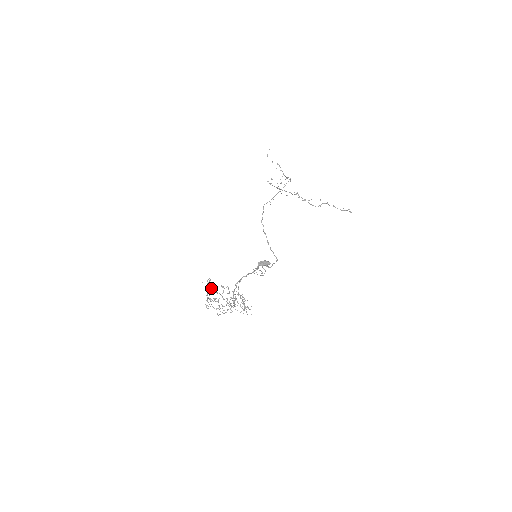
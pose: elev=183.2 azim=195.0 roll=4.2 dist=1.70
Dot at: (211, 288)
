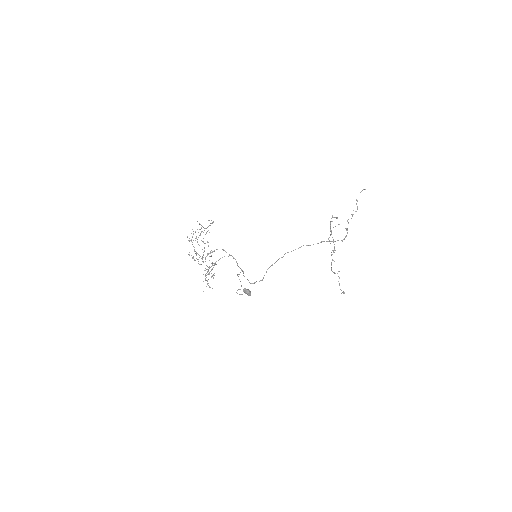
Dot at: occluded
